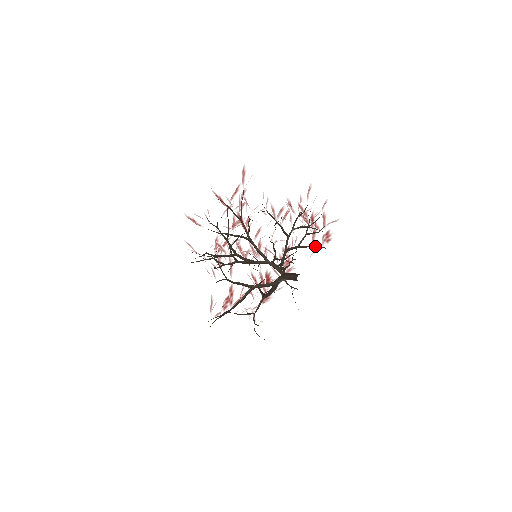
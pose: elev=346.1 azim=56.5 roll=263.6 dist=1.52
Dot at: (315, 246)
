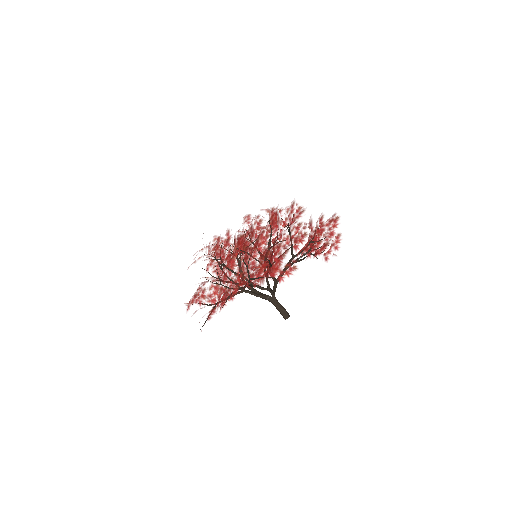
Dot at: (305, 258)
